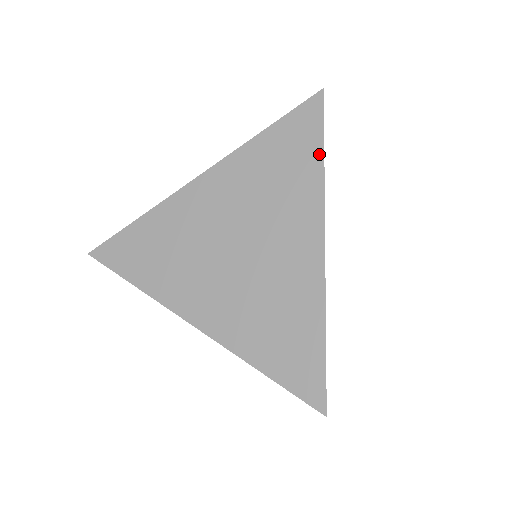
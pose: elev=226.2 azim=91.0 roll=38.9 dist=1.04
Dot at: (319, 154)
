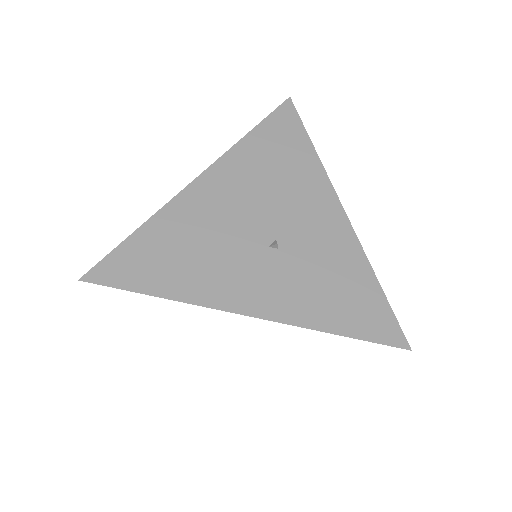
Dot at: occluded
